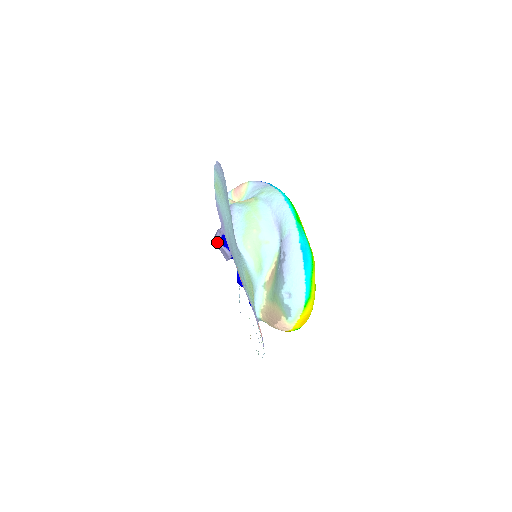
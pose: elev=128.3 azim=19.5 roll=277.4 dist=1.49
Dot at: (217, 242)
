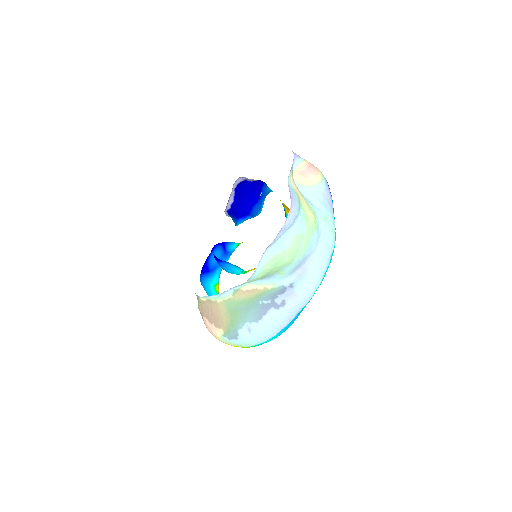
Dot at: (235, 182)
